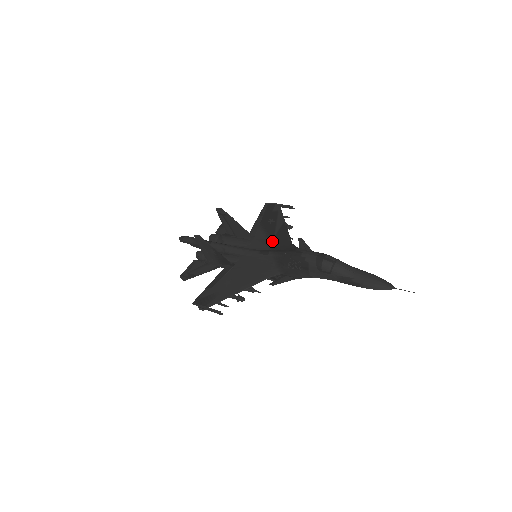
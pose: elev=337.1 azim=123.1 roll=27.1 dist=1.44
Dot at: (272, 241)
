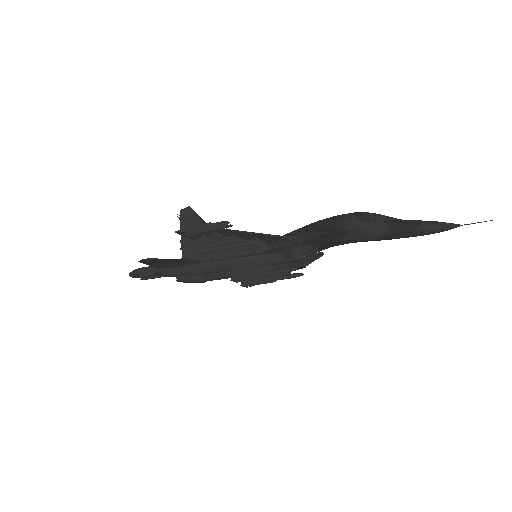
Dot at: occluded
